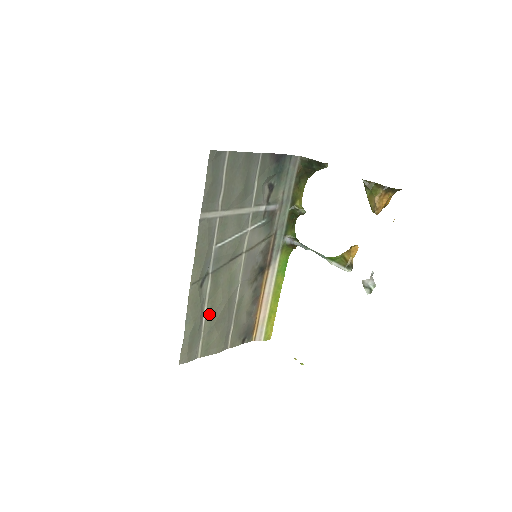
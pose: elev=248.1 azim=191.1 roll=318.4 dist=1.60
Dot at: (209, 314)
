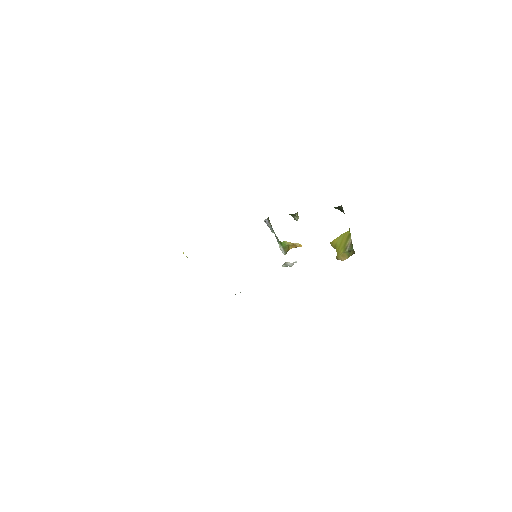
Dot at: occluded
